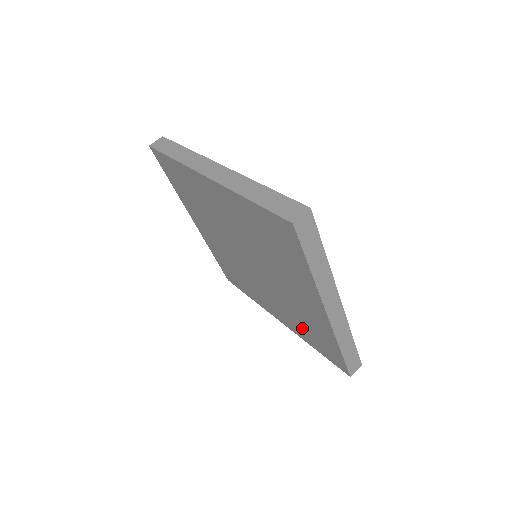
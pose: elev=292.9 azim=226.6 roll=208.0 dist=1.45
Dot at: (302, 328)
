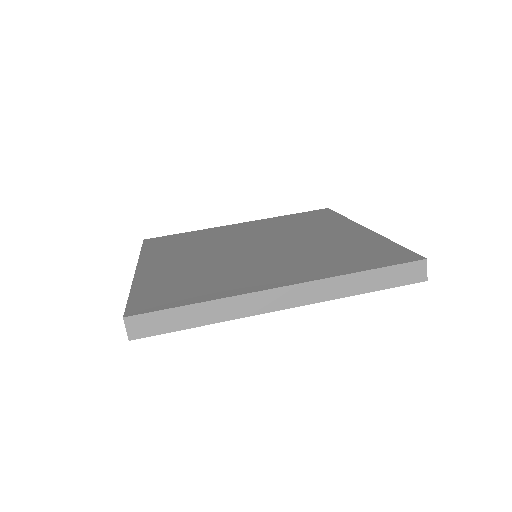
Dot at: occluded
